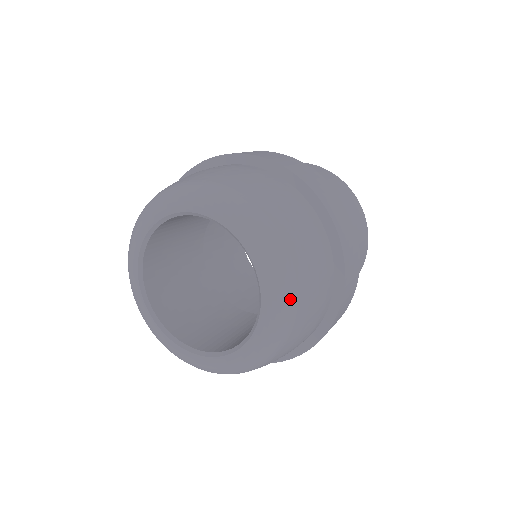
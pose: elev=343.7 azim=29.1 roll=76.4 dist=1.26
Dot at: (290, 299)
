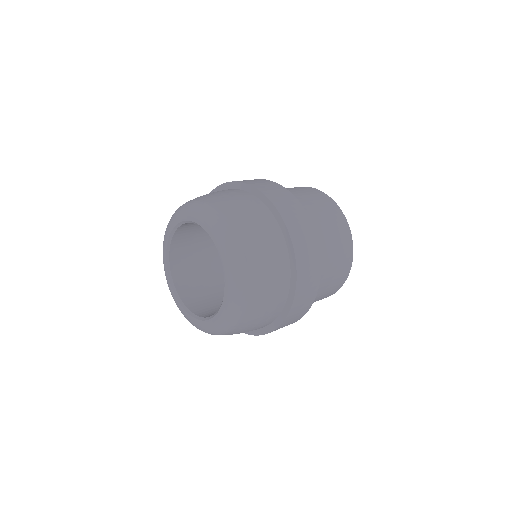
Dot at: (230, 235)
